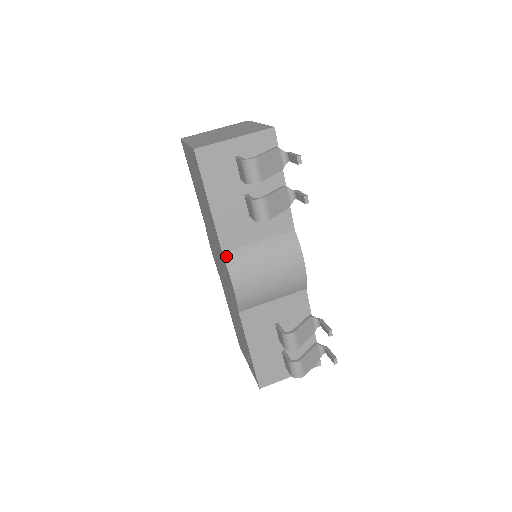
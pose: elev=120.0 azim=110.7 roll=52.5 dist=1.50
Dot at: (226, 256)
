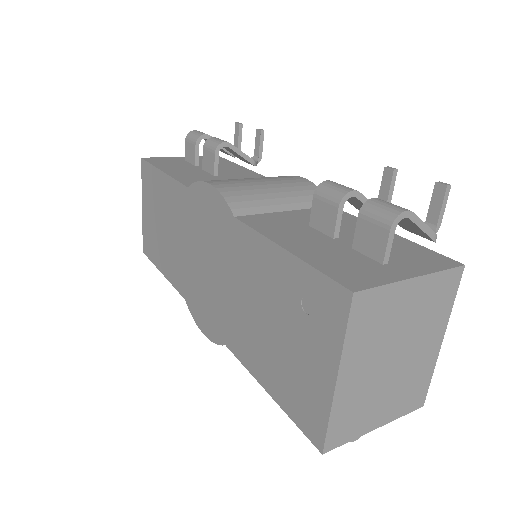
Dot at: occluded
